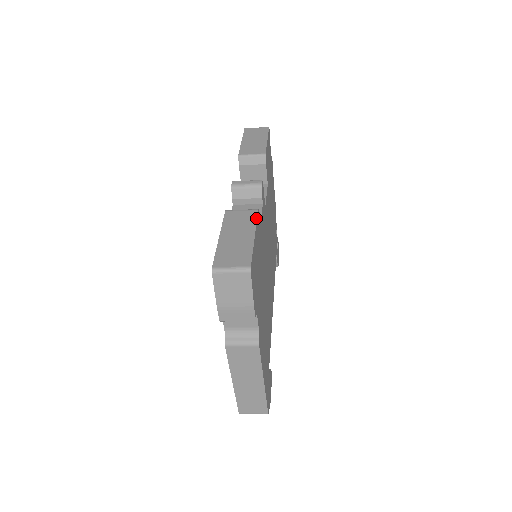
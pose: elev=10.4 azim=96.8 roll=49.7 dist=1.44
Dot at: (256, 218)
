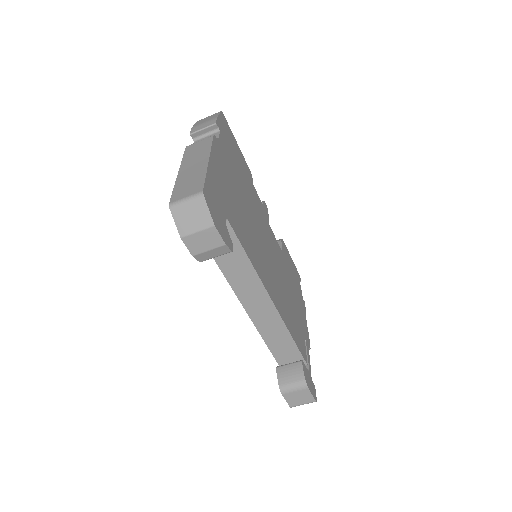
Dot at: (245, 162)
